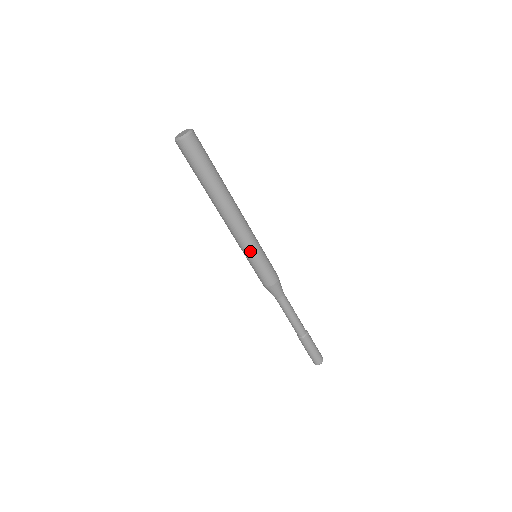
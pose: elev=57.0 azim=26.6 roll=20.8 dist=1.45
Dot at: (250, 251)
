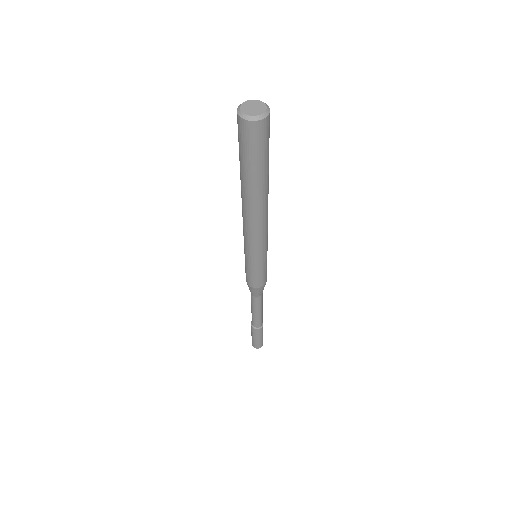
Dot at: (247, 253)
